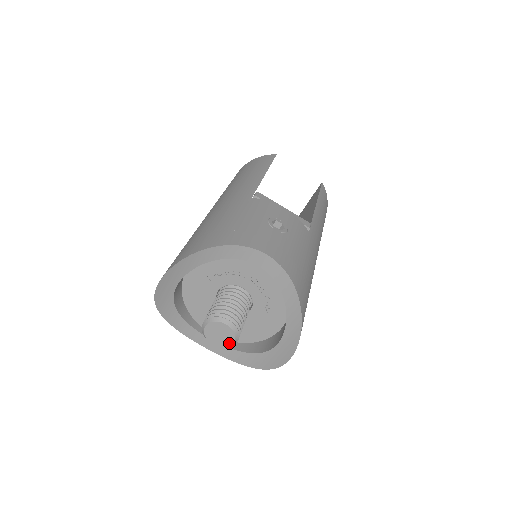
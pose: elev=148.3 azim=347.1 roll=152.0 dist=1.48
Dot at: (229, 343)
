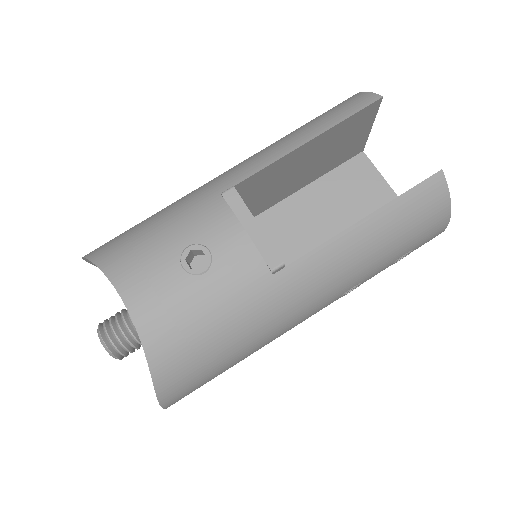
Dot at: occluded
